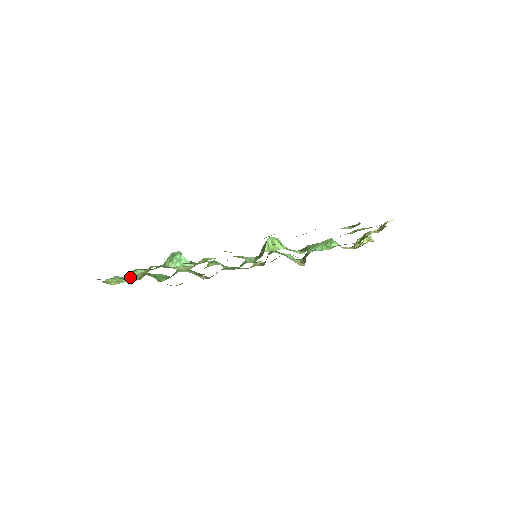
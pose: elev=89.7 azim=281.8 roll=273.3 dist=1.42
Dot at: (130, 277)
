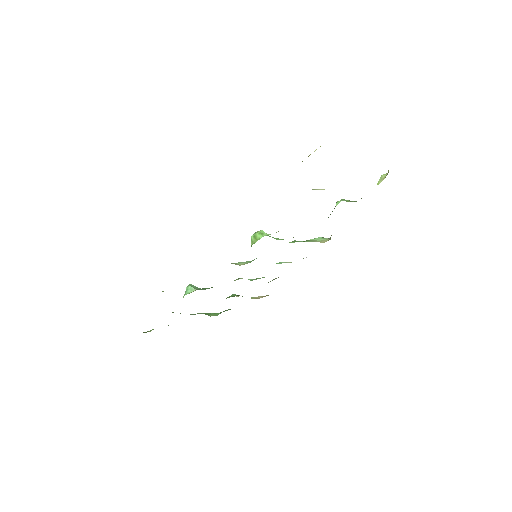
Dot at: occluded
